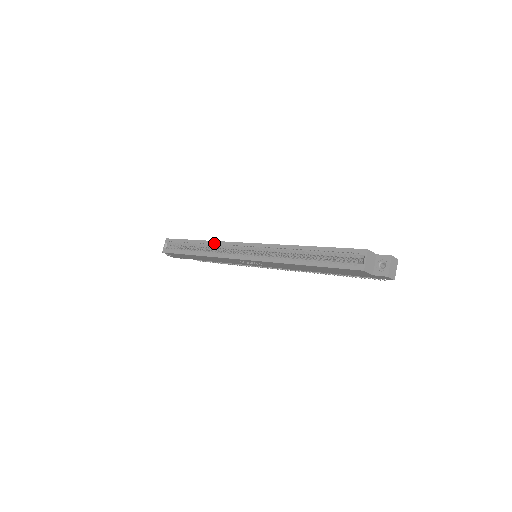
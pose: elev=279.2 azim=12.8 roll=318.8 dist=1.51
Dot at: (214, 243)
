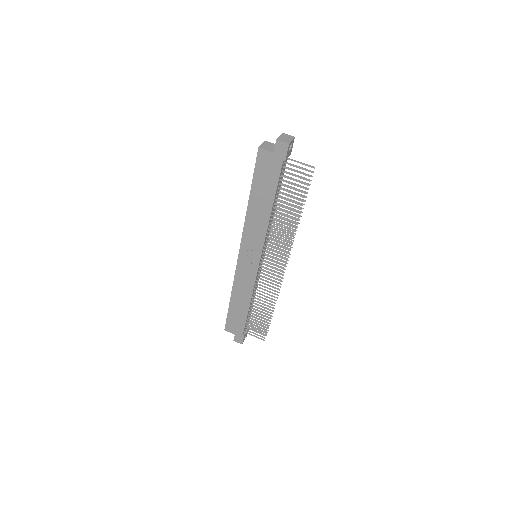
Dot at: occluded
